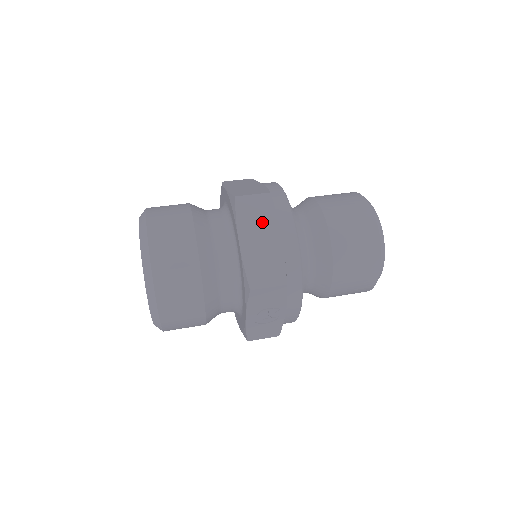
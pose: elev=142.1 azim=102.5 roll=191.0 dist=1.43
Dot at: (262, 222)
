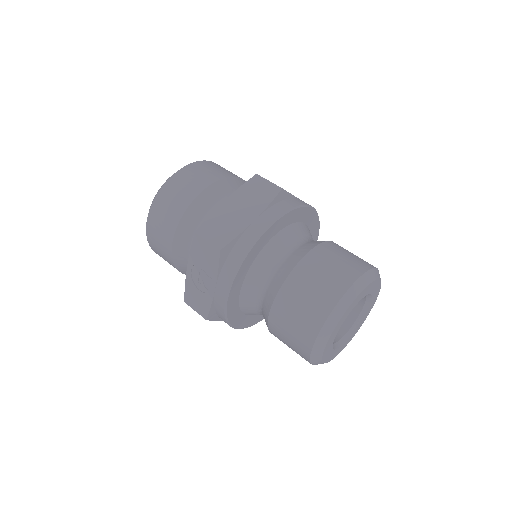
Dot at: (254, 201)
